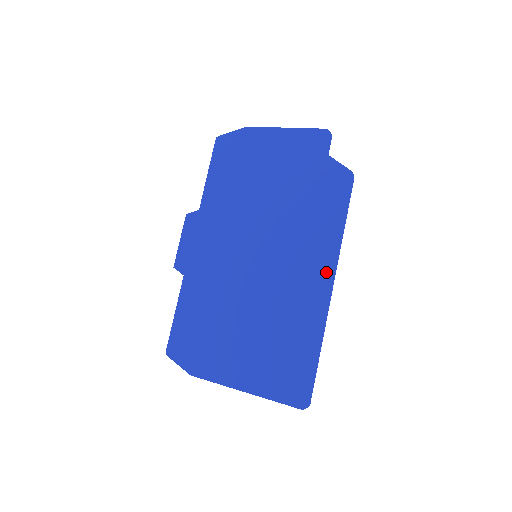
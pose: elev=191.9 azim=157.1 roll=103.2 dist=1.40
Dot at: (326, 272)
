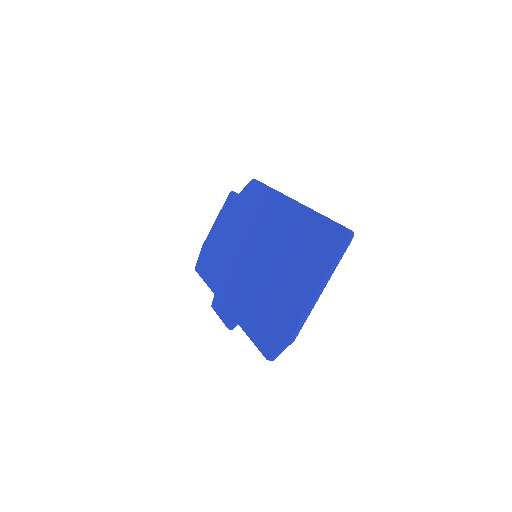
Dot at: (285, 202)
